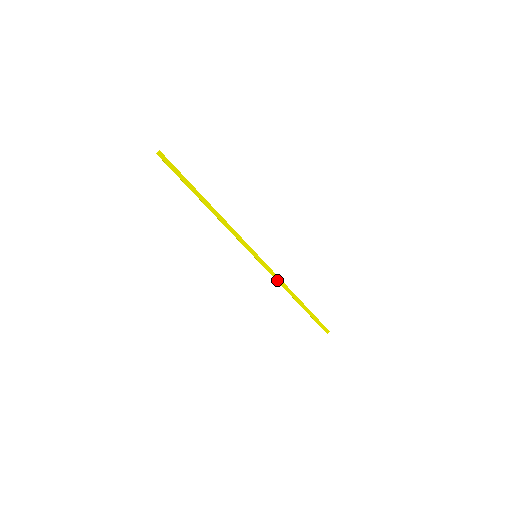
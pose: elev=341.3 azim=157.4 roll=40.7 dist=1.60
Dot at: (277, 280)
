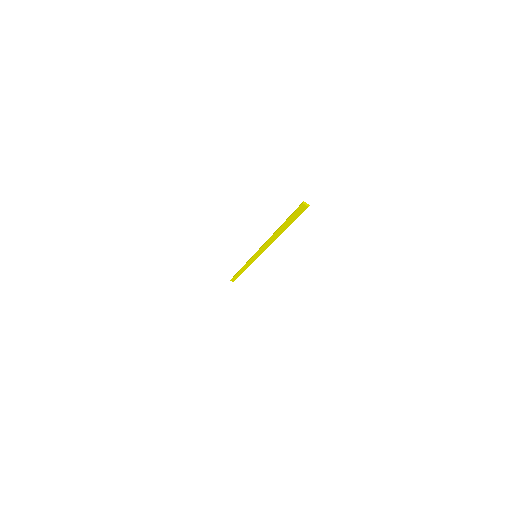
Dot at: (247, 264)
